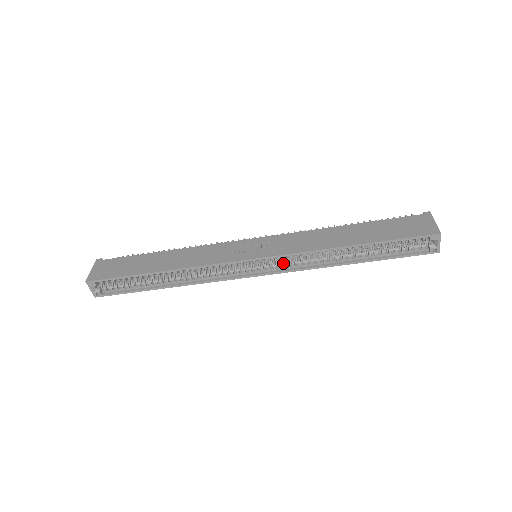
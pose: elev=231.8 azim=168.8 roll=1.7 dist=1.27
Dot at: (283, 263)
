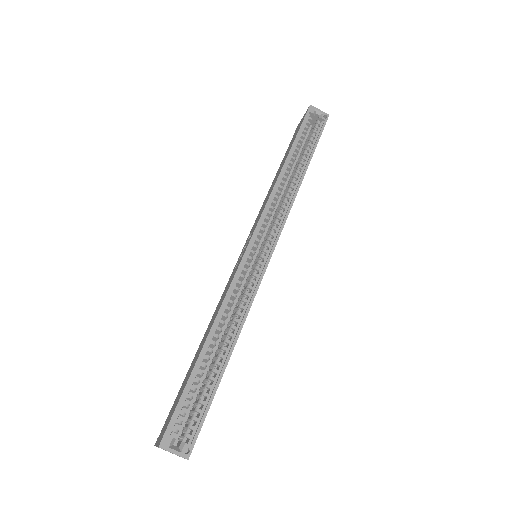
Dot at: (275, 230)
